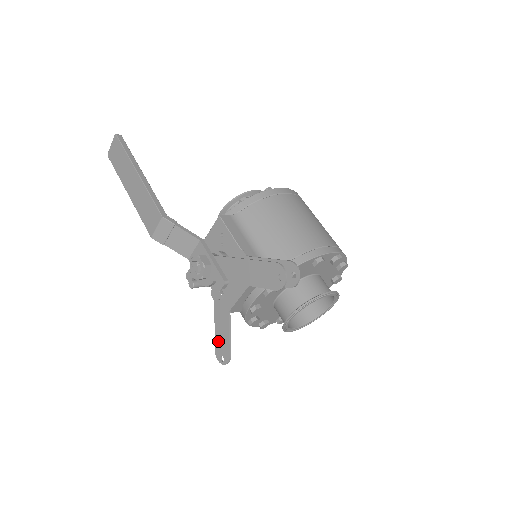
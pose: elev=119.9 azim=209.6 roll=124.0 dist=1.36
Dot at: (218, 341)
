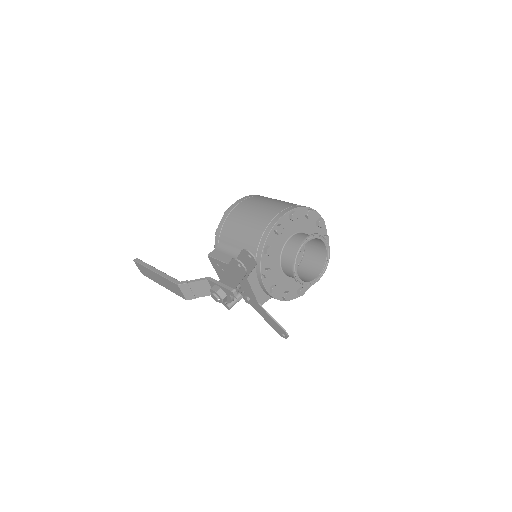
Dot at: (273, 327)
